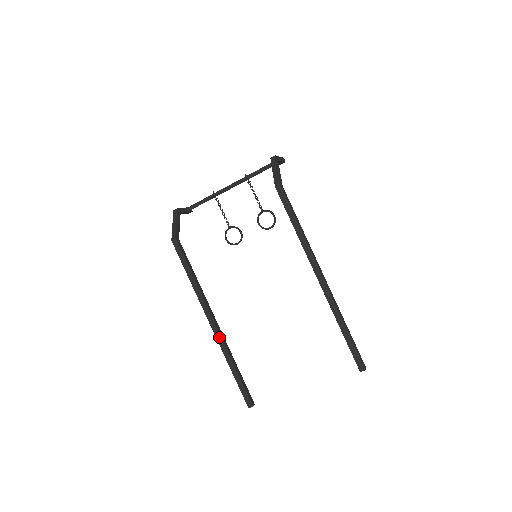
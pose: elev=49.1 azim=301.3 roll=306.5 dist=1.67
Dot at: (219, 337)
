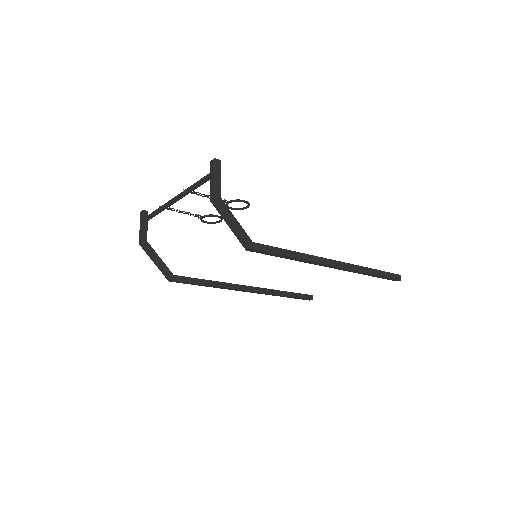
Dot at: (261, 293)
